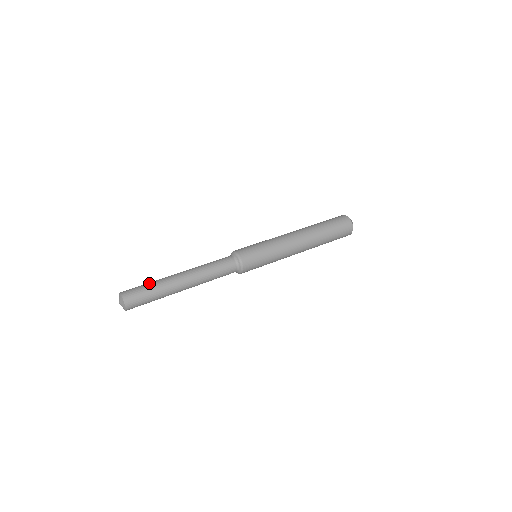
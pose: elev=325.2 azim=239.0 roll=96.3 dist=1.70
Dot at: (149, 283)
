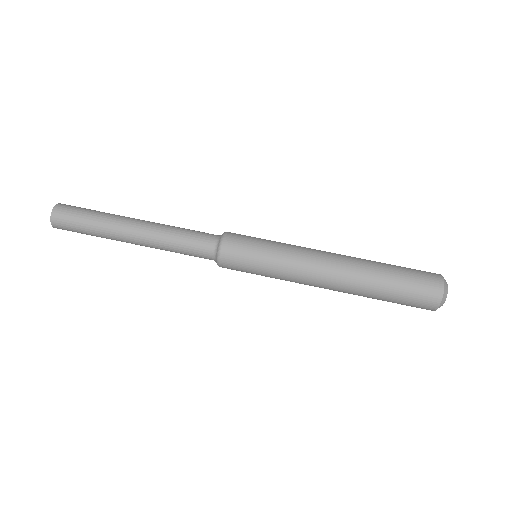
Dot at: occluded
